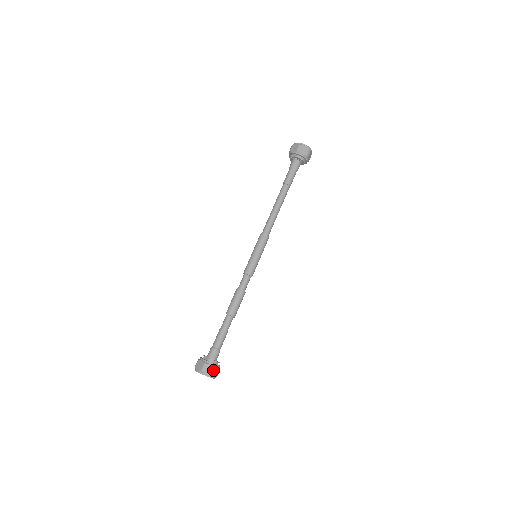
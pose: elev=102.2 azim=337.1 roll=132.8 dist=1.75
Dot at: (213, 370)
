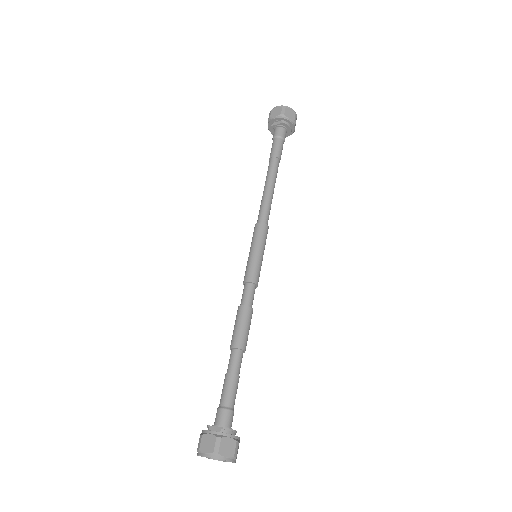
Dot at: (233, 446)
